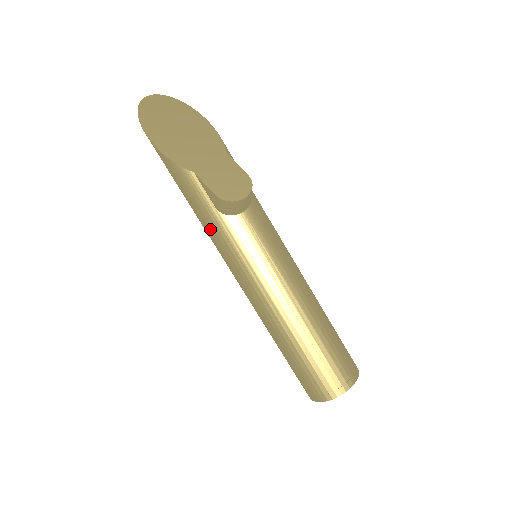
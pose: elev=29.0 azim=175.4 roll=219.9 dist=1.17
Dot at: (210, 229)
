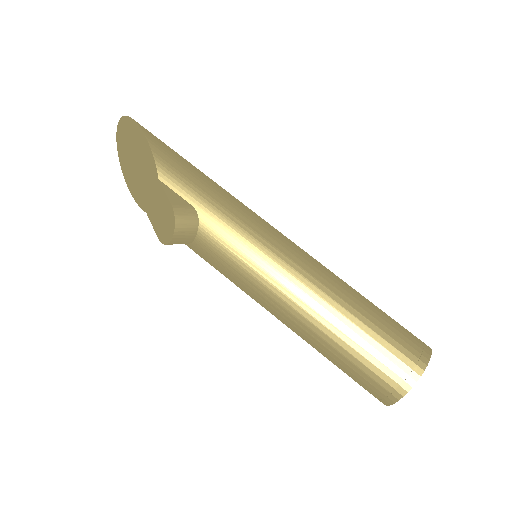
Dot at: occluded
